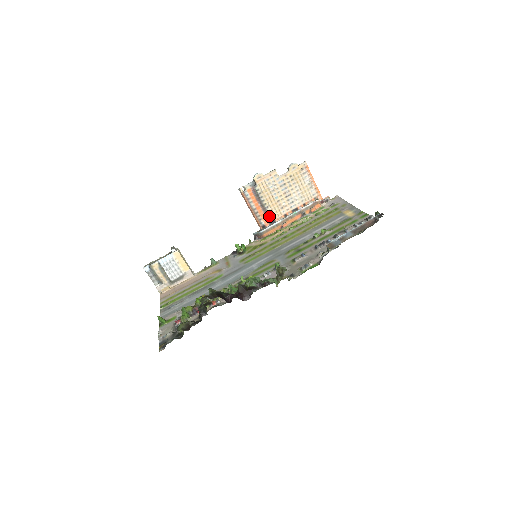
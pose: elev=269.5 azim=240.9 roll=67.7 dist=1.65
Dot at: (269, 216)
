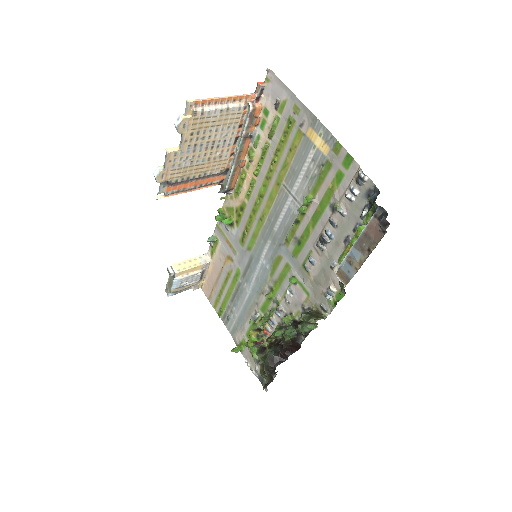
Dot at: (216, 174)
